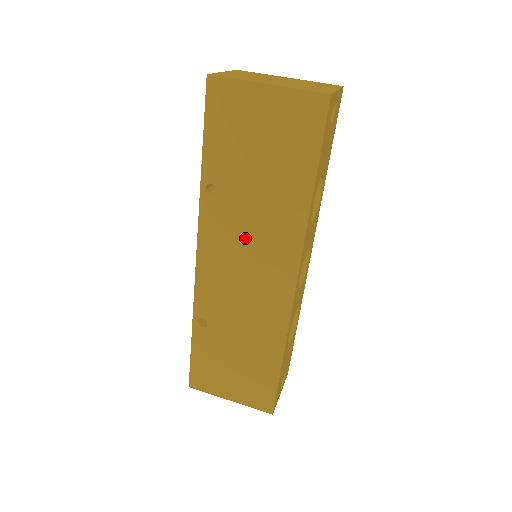
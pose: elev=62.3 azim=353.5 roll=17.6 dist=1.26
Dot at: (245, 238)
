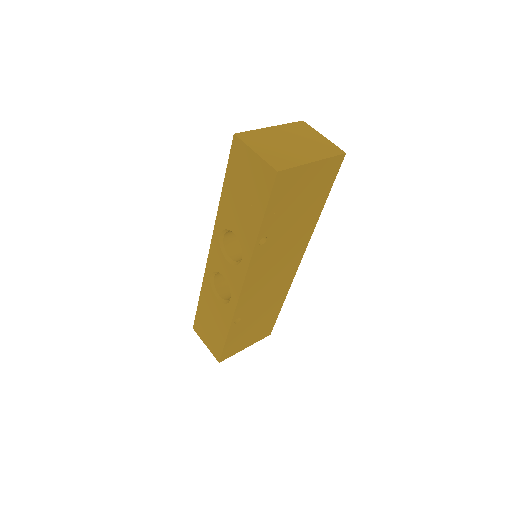
Dot at: (278, 256)
